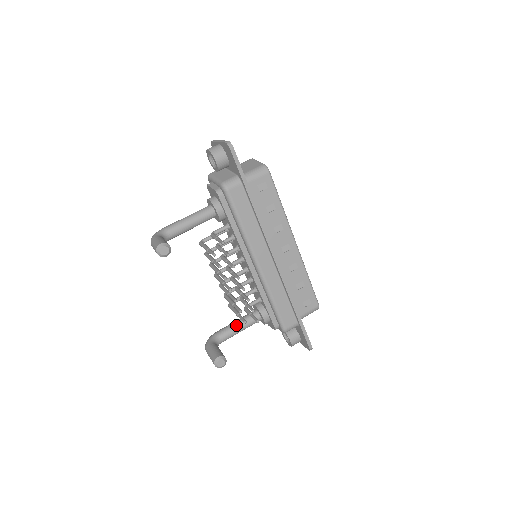
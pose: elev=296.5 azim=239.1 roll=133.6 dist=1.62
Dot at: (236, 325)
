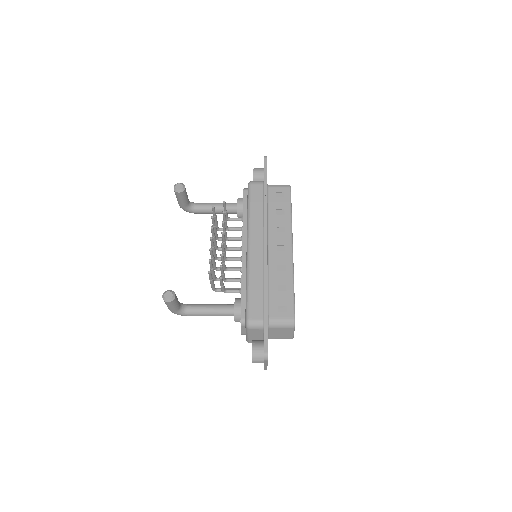
Dot at: (208, 304)
